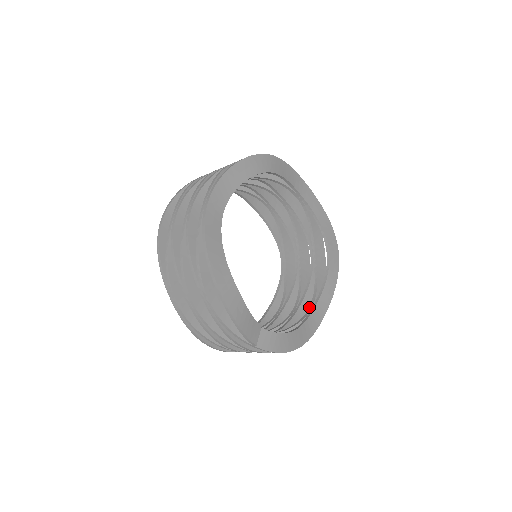
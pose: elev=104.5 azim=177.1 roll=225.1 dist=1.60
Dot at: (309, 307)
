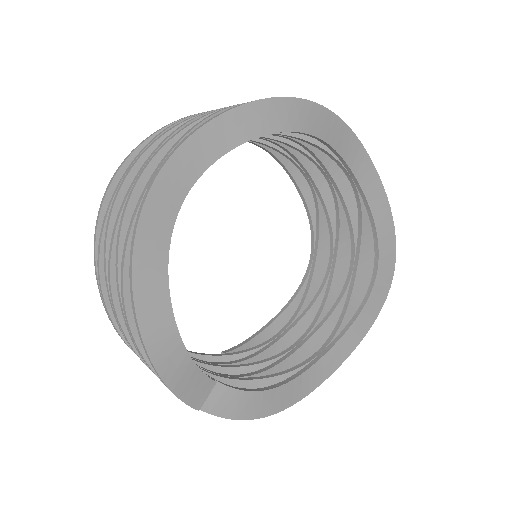
Dot at: occluded
